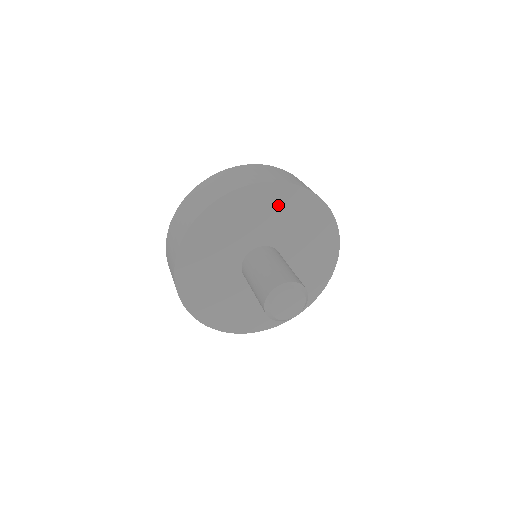
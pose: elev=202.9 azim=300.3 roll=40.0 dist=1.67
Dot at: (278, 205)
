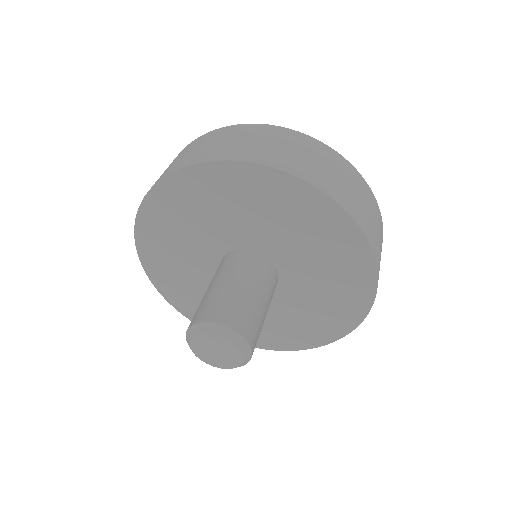
Dot at: (220, 194)
